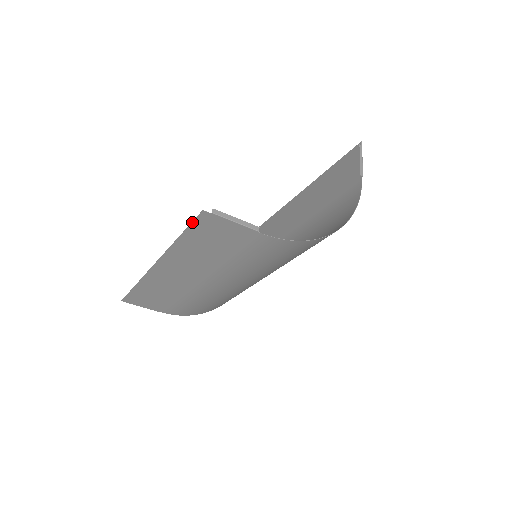
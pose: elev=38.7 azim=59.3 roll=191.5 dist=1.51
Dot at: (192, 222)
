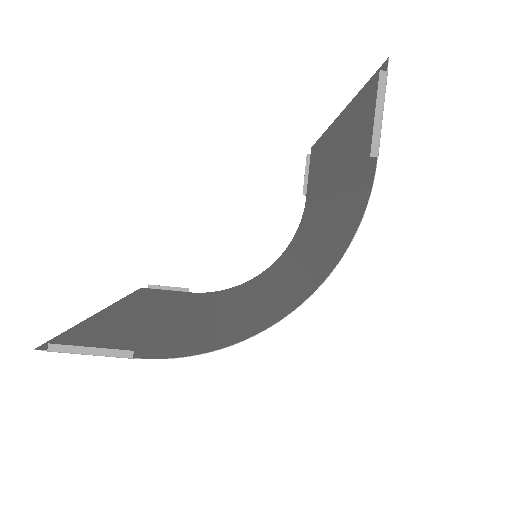
Dot at: (52, 339)
